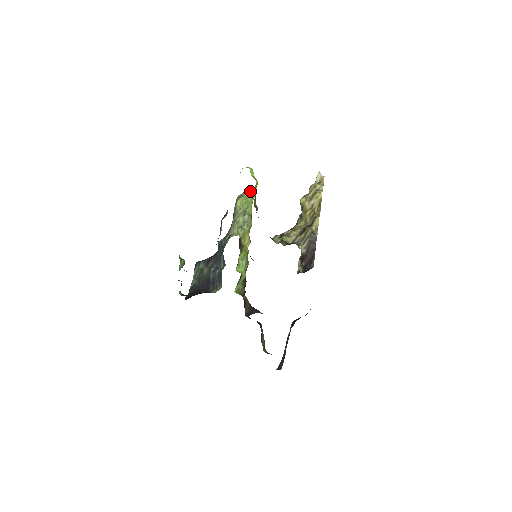
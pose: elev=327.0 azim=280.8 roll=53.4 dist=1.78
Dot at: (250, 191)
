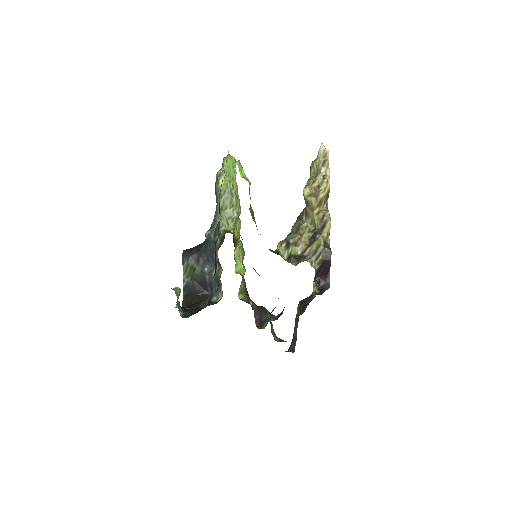
Dot at: (230, 159)
